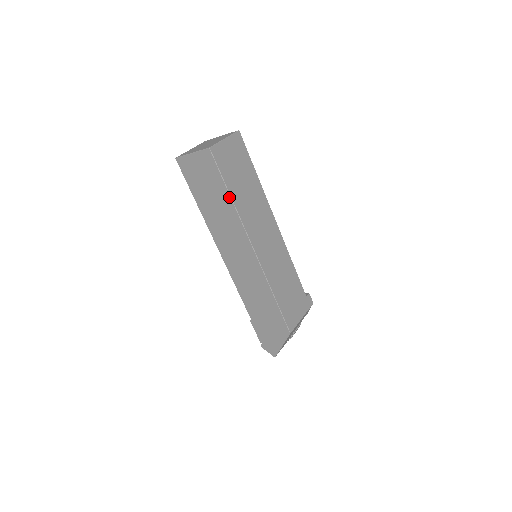
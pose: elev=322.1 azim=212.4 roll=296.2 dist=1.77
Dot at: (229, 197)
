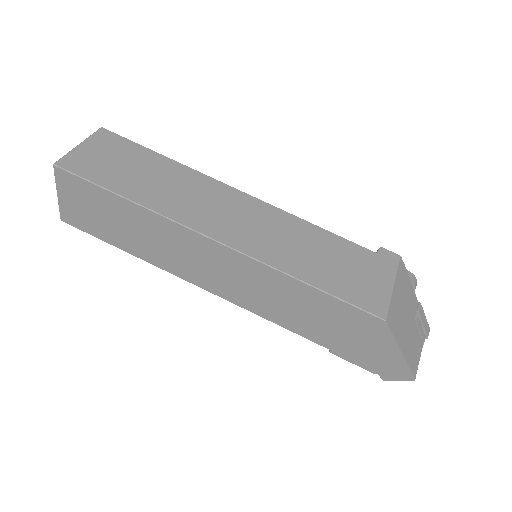
Dot at: (126, 201)
